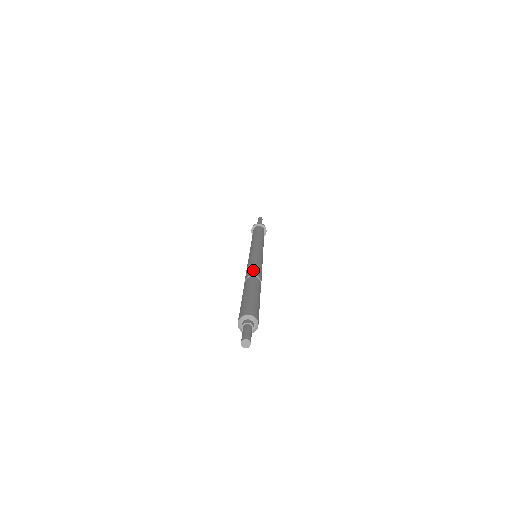
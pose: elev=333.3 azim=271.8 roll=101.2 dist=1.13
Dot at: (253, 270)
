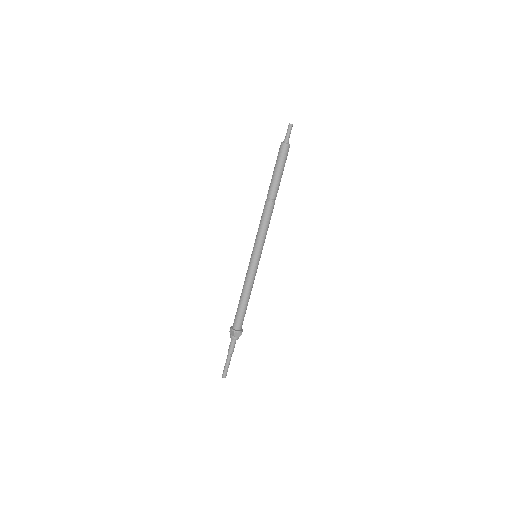
Dot at: occluded
